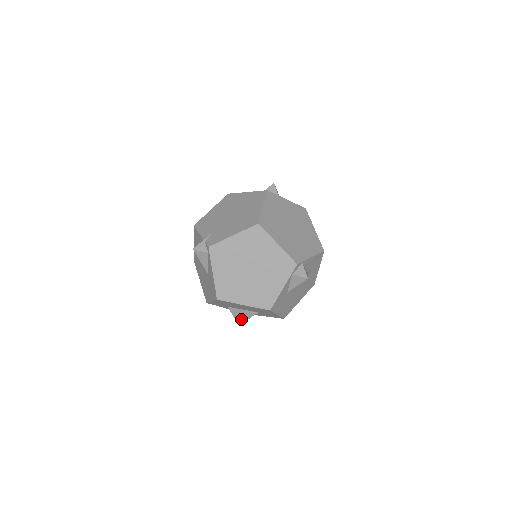
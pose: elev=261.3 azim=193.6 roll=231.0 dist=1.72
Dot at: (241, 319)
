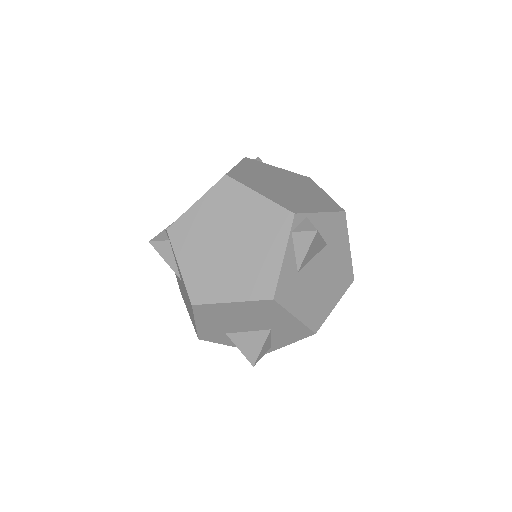
Dot at: (252, 352)
